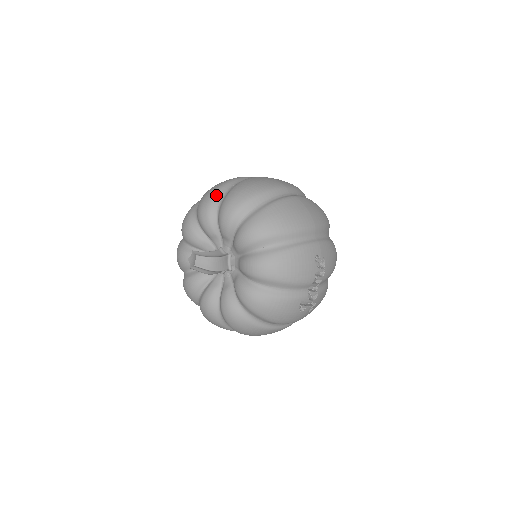
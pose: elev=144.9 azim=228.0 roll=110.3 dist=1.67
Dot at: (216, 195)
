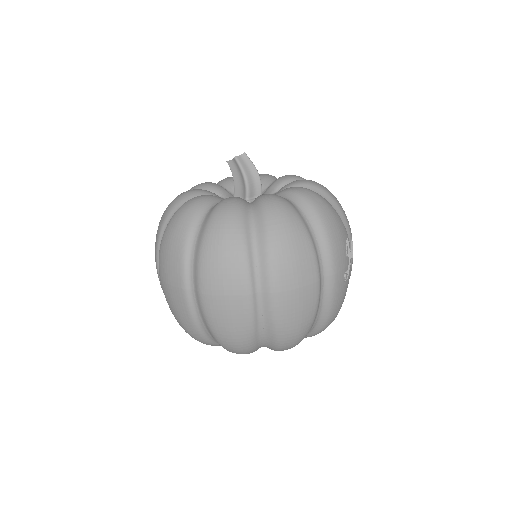
Dot at: occluded
